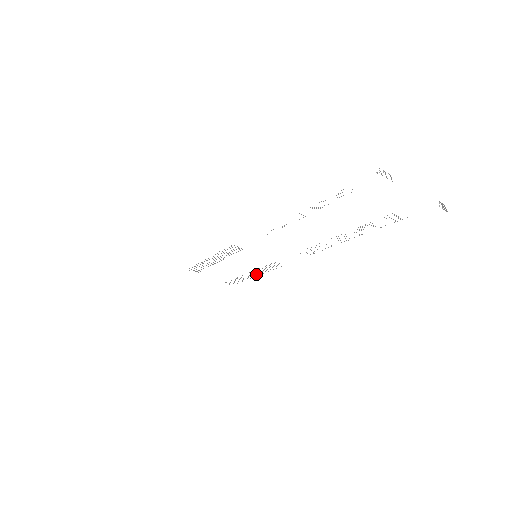
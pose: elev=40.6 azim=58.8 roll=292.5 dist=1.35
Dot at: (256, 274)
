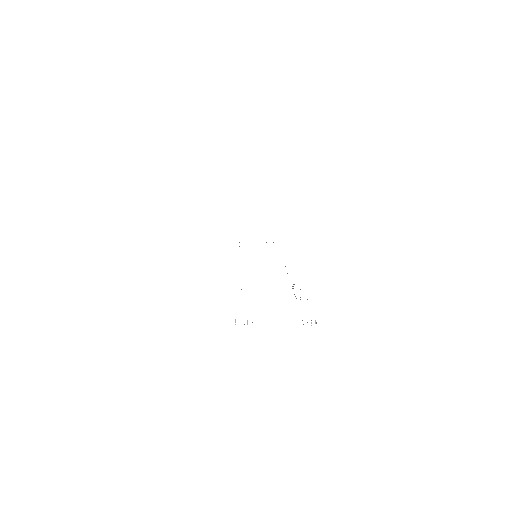
Dot at: occluded
